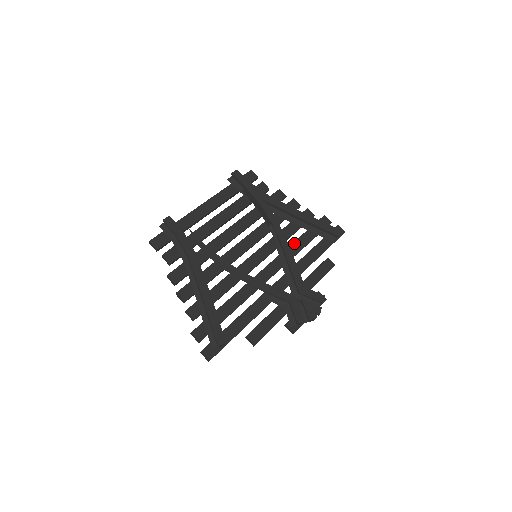
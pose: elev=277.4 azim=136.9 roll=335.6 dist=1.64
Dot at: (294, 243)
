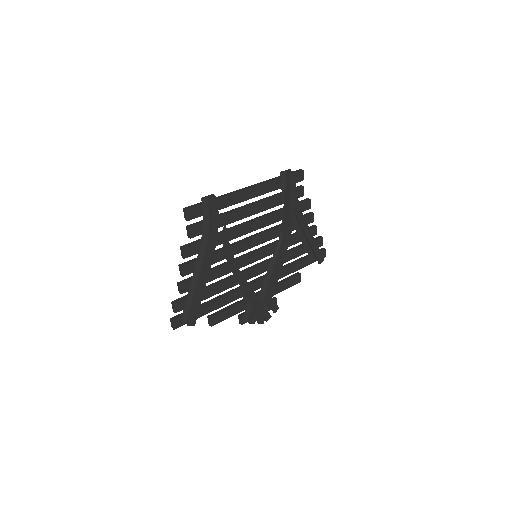
Dot at: (288, 253)
